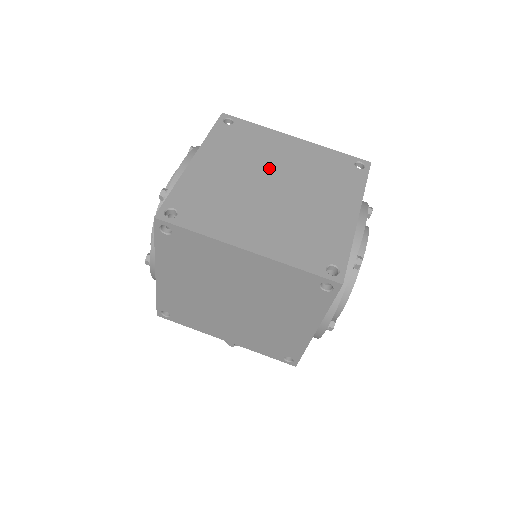
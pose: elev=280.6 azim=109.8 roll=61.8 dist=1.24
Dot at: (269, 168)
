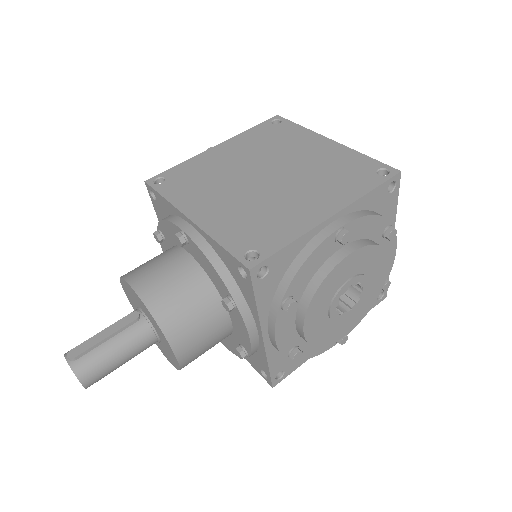
Dot at: occluded
